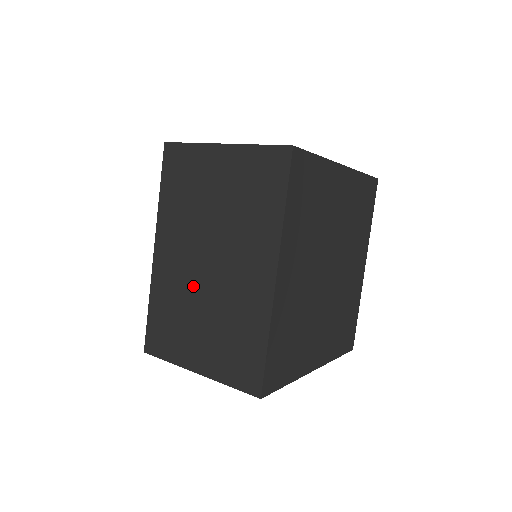
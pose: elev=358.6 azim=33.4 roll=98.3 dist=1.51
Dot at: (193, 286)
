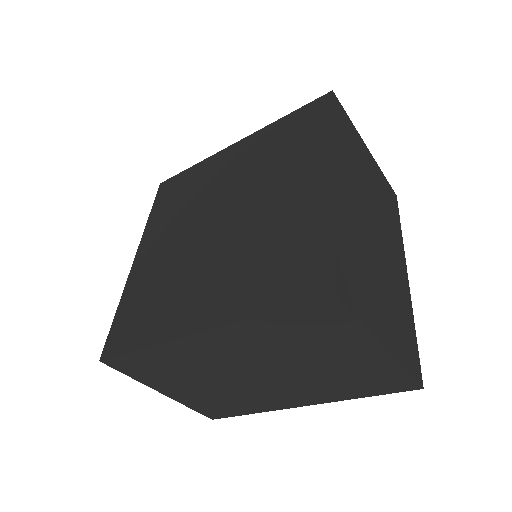
Dot at: (219, 372)
